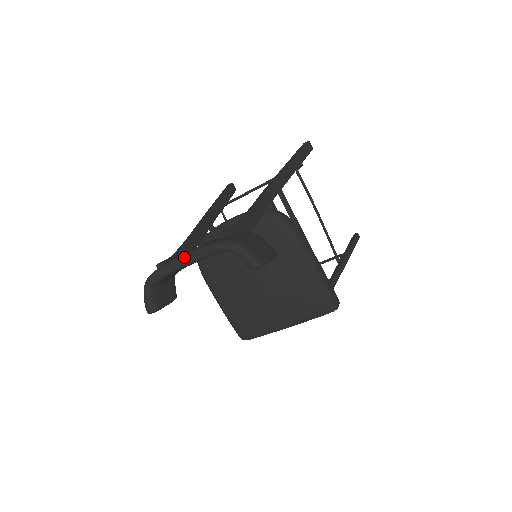
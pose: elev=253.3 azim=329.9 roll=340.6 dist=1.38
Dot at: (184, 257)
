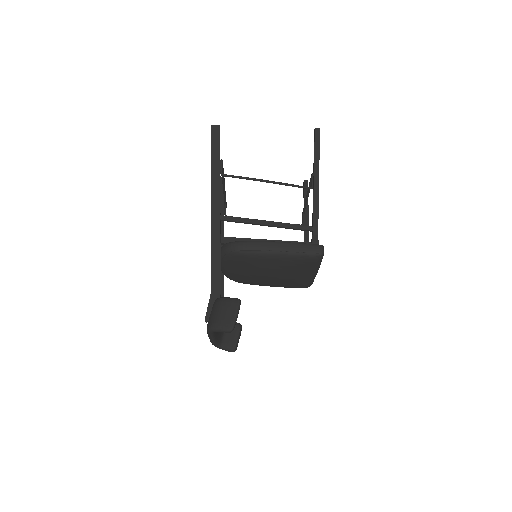
Dot at: (209, 336)
